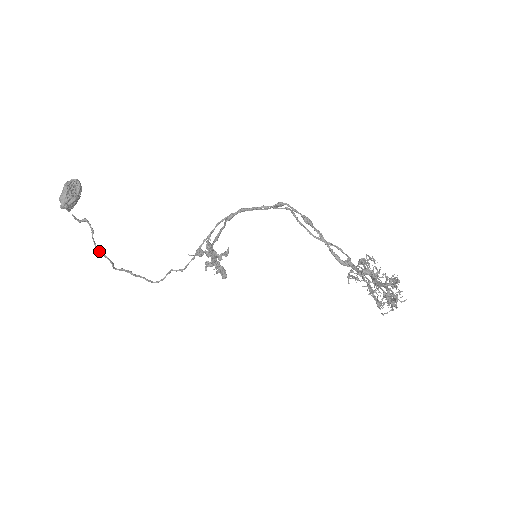
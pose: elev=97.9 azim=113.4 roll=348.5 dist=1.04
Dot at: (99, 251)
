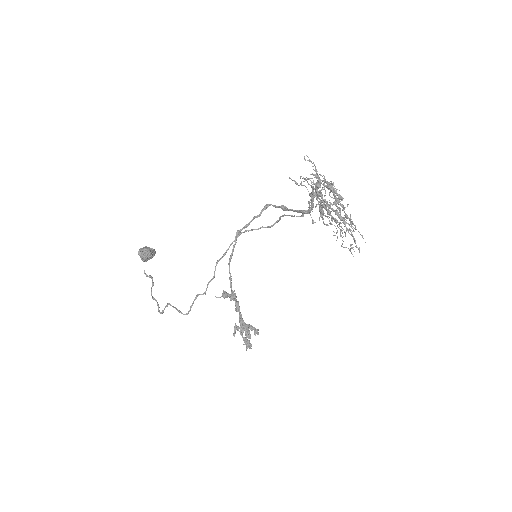
Dot at: (153, 297)
